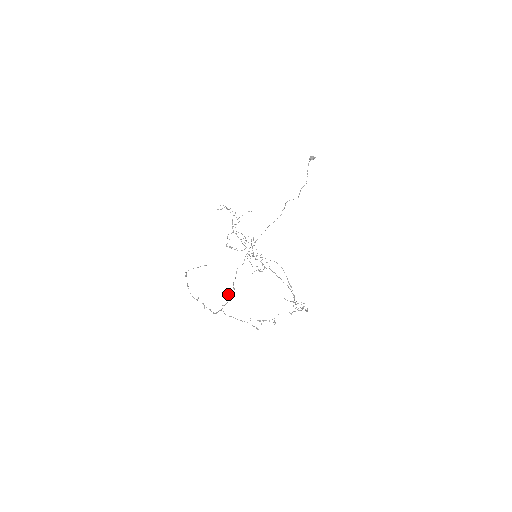
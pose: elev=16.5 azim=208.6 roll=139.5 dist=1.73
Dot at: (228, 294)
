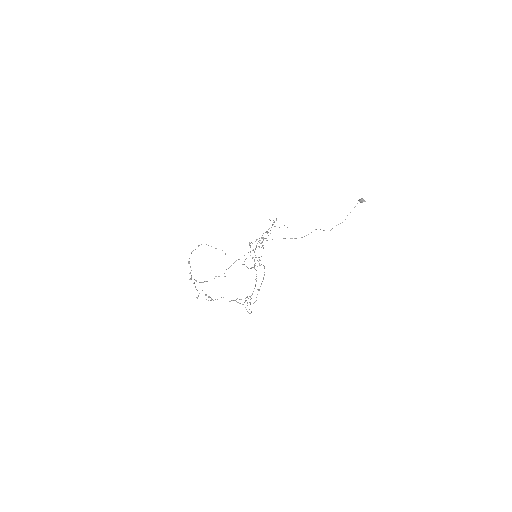
Dot at: (216, 276)
